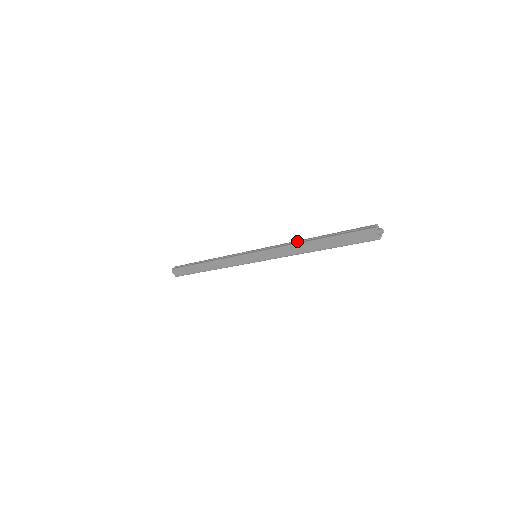
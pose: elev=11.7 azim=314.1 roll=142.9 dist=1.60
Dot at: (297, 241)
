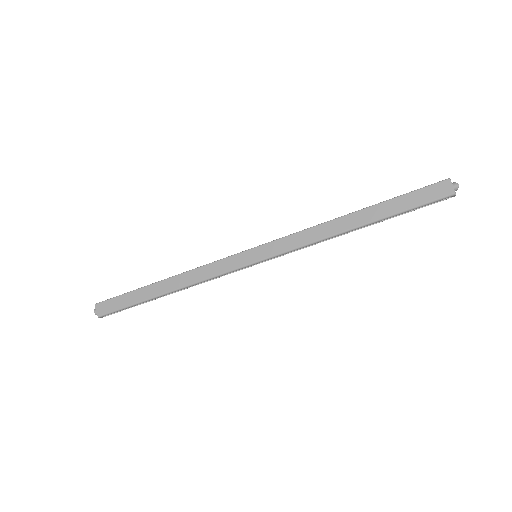
Dot at: (328, 222)
